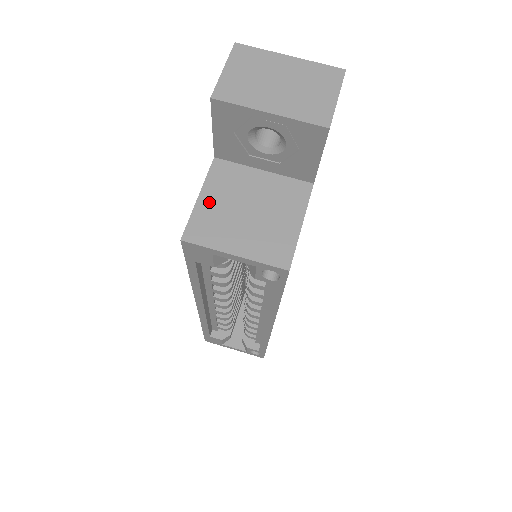
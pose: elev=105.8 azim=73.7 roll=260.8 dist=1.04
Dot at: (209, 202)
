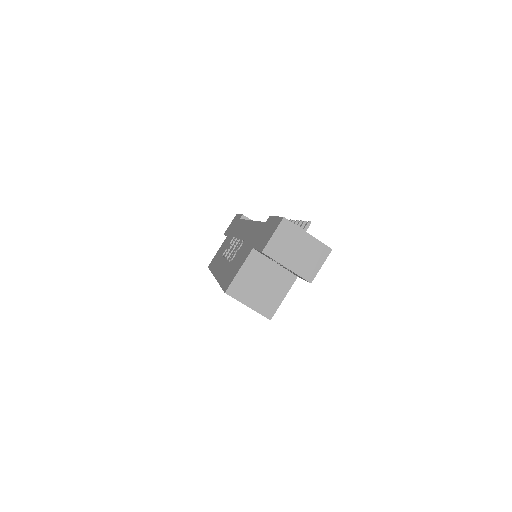
Dot at: (244, 275)
